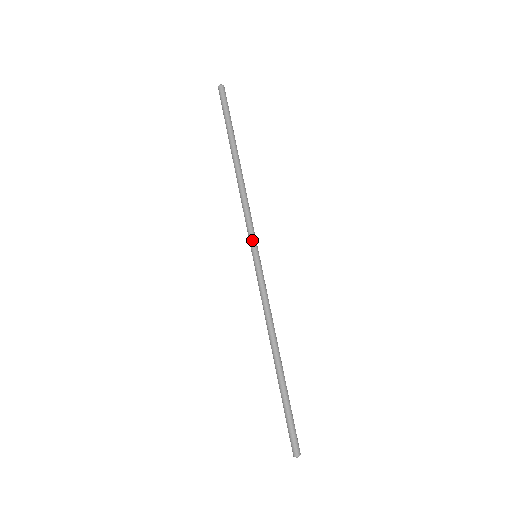
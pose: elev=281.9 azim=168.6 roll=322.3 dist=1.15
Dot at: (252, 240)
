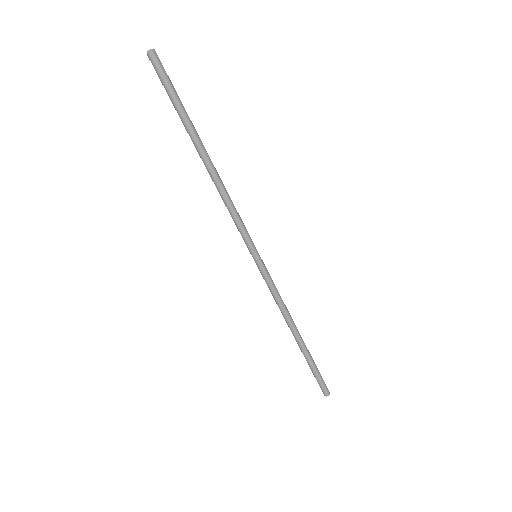
Dot at: (247, 244)
